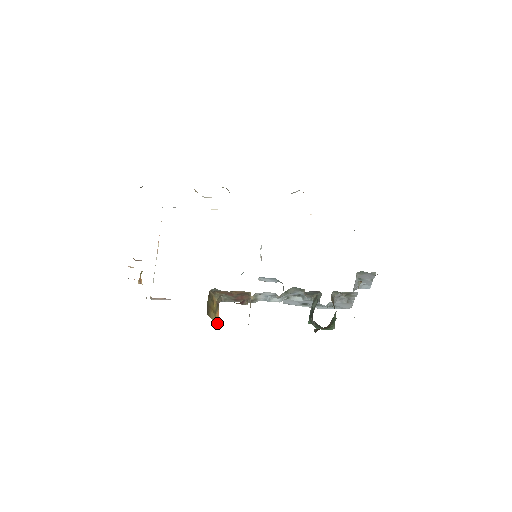
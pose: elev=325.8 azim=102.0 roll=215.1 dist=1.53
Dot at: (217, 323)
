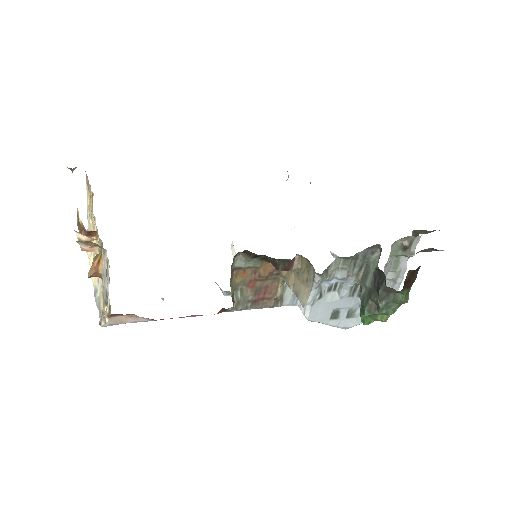
Dot at: occluded
